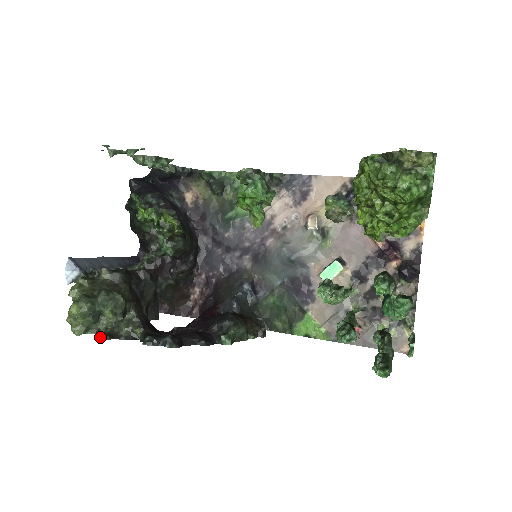
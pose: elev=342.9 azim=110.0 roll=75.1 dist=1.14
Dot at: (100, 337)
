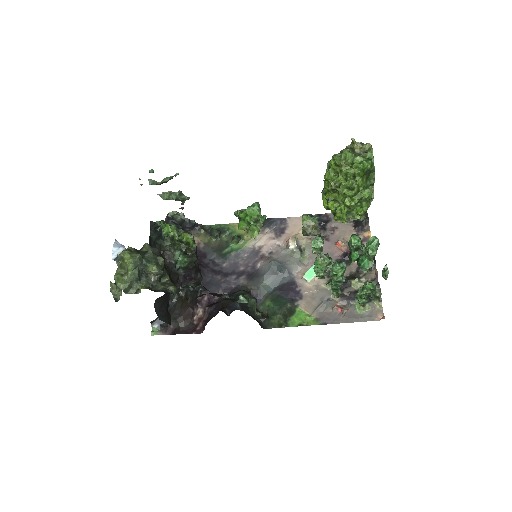
Dot at: (143, 287)
